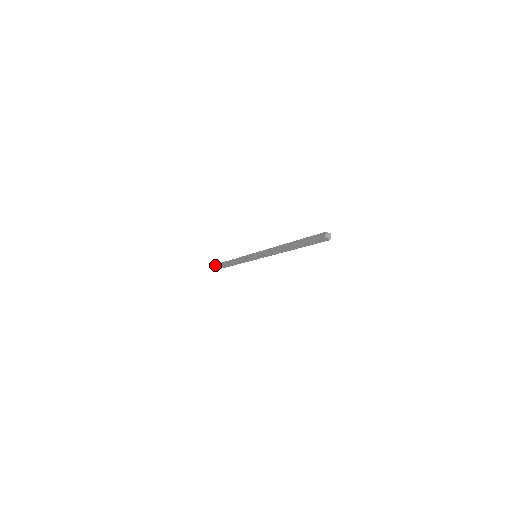
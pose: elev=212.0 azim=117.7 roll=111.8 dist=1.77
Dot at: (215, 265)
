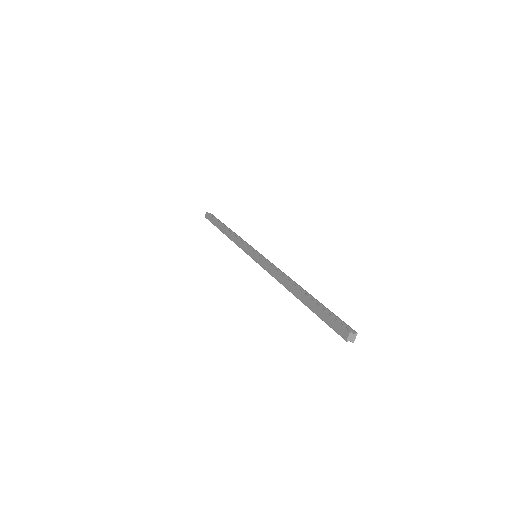
Dot at: (210, 217)
